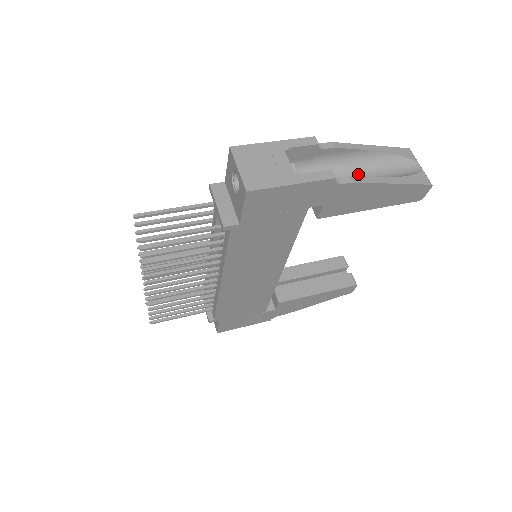
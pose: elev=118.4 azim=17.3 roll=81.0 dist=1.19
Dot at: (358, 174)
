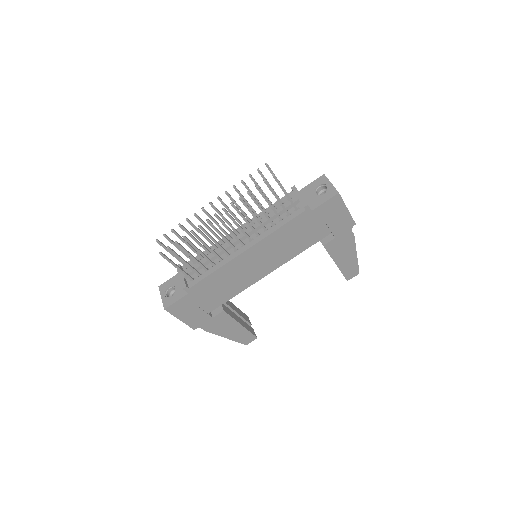
Dot at: occluded
